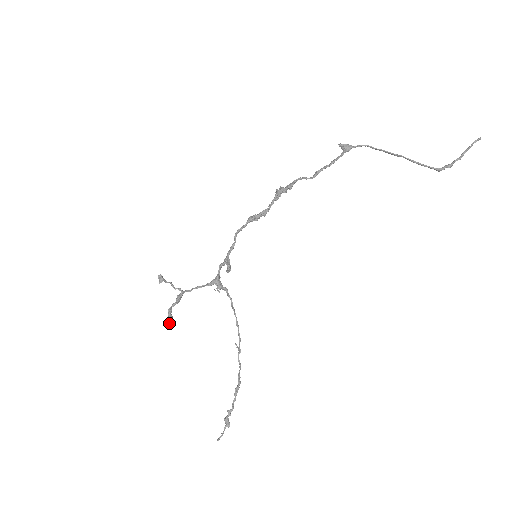
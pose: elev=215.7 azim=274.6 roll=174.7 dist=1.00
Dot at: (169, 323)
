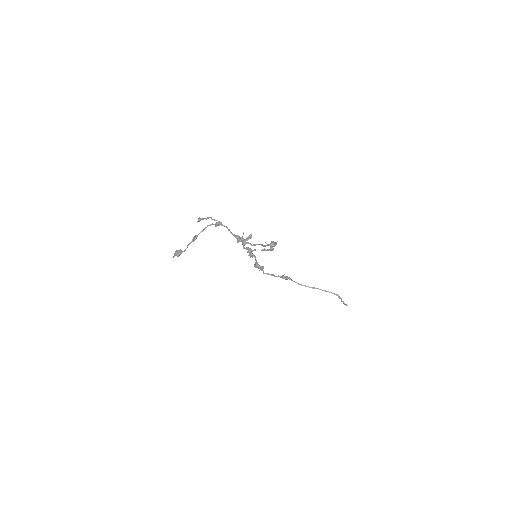
Dot at: (180, 250)
